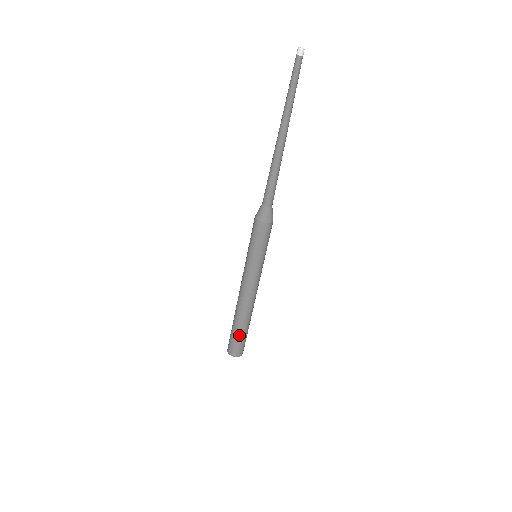
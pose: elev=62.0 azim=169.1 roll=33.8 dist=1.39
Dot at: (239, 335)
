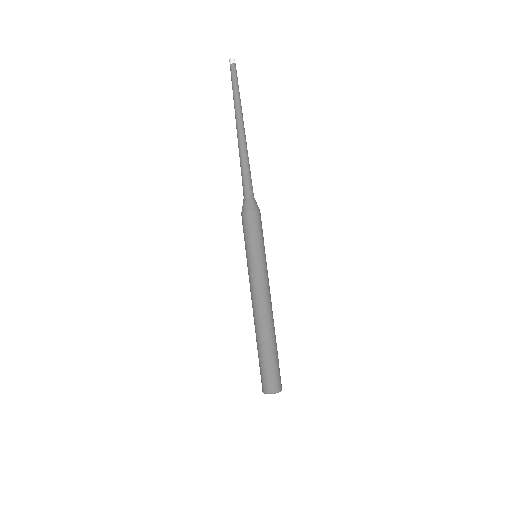
Dot at: (276, 357)
